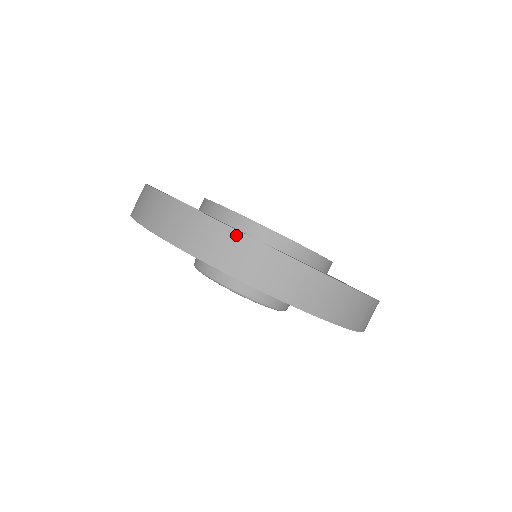
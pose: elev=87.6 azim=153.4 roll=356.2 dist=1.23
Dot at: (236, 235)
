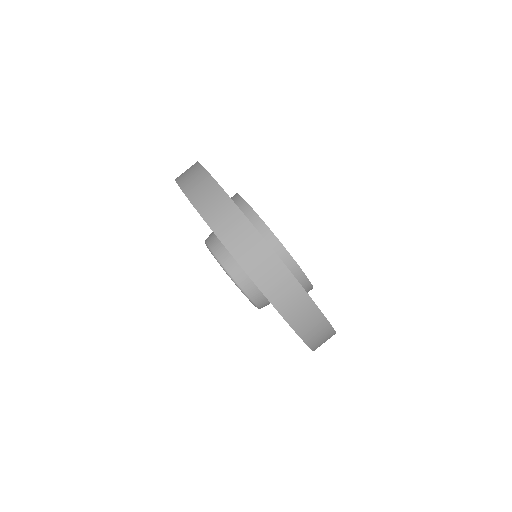
Dot at: (313, 307)
